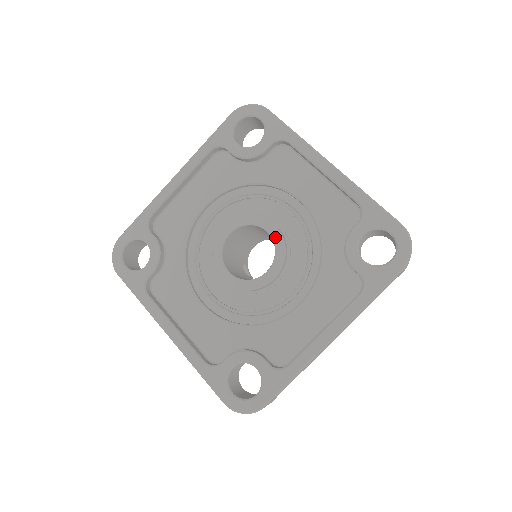
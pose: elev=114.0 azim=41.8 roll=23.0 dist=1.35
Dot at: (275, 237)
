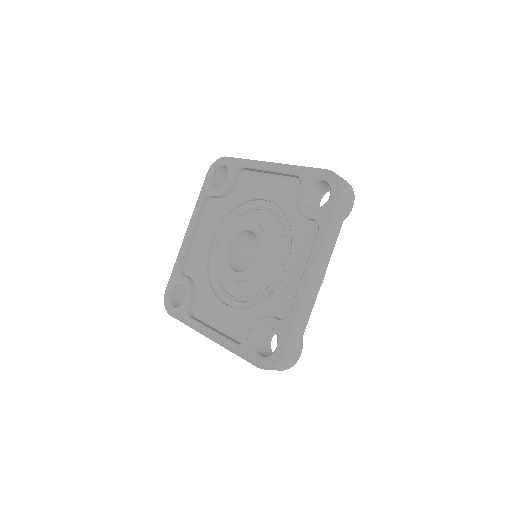
Dot at: (255, 230)
